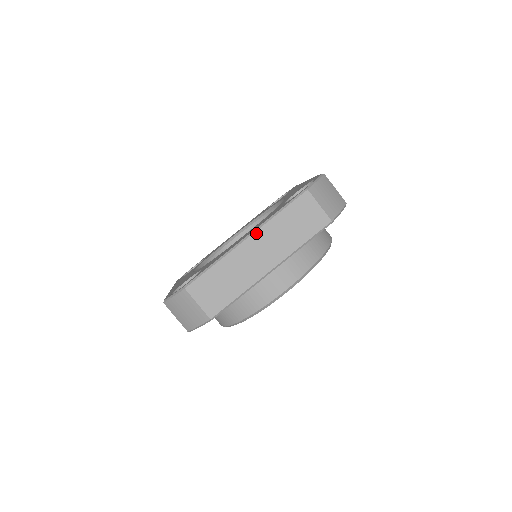
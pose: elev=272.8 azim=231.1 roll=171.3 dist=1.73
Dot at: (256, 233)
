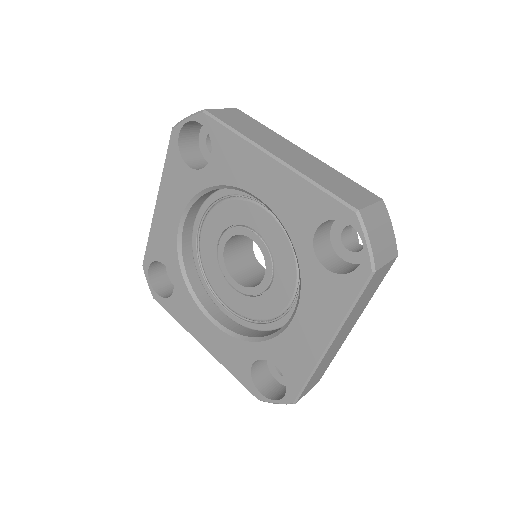
Dot at: (337, 336)
